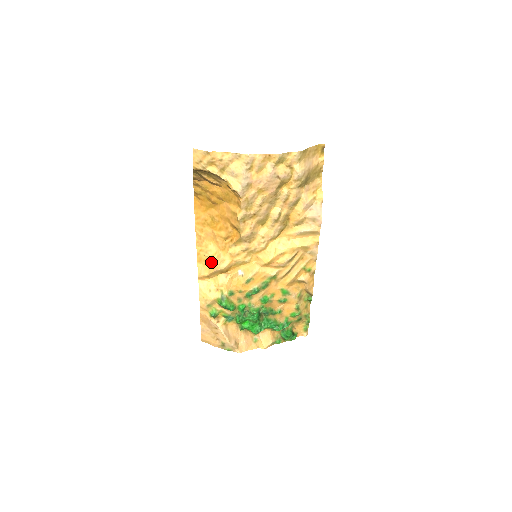
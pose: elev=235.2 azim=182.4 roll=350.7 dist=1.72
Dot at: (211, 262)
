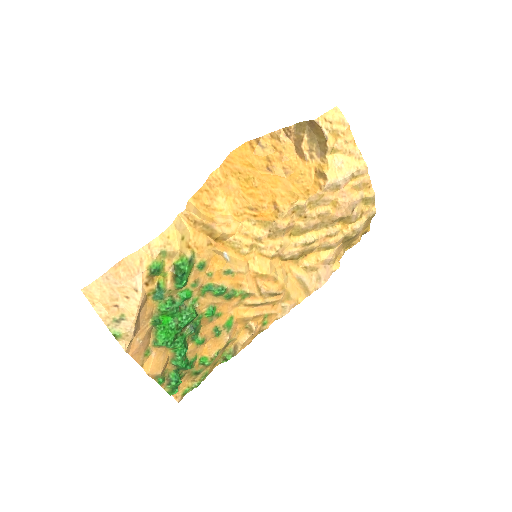
Dot at: (209, 213)
